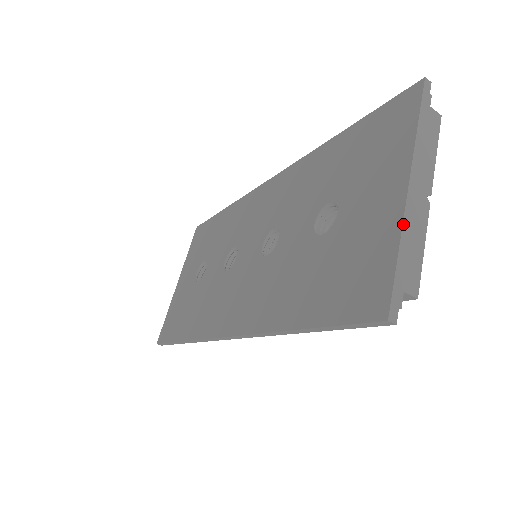
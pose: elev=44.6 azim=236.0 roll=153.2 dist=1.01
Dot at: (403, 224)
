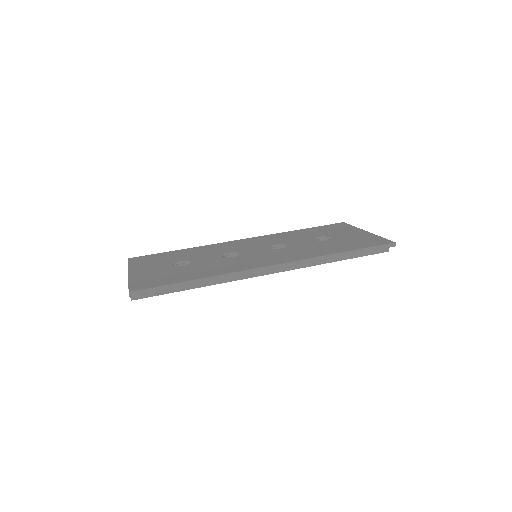
Dot at: (375, 235)
